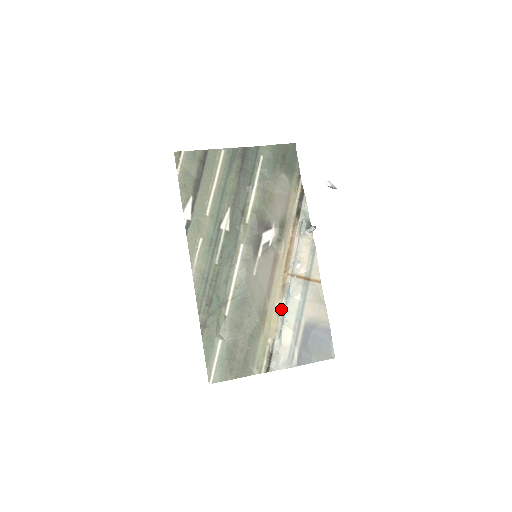
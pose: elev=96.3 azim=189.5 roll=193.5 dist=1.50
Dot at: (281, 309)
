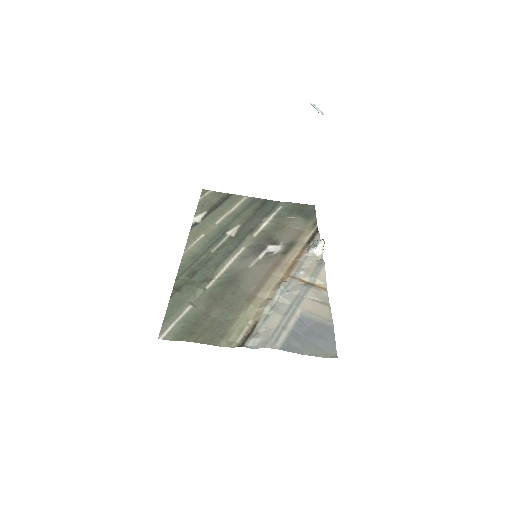
Dot at: (273, 298)
